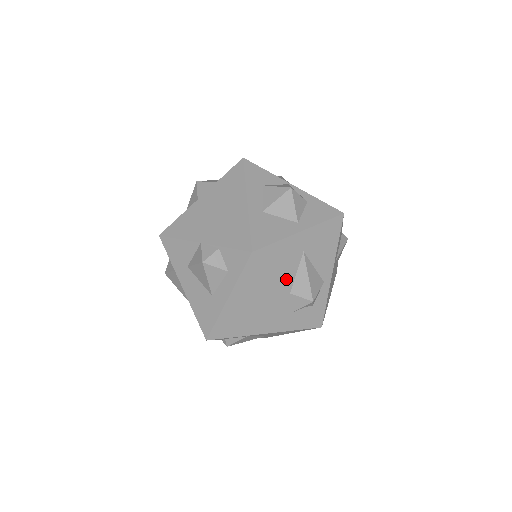
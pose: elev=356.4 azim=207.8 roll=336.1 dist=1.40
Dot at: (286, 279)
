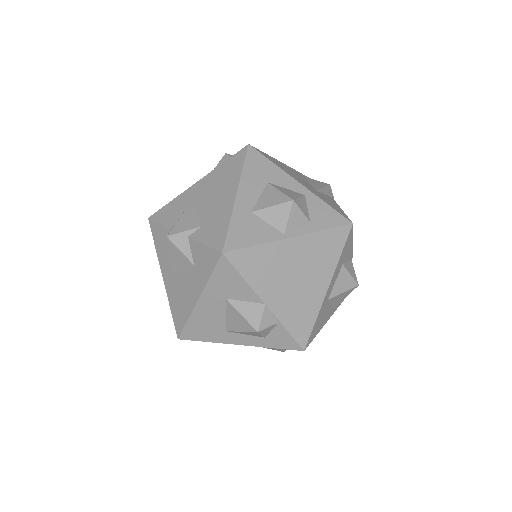
Dot at: occluded
